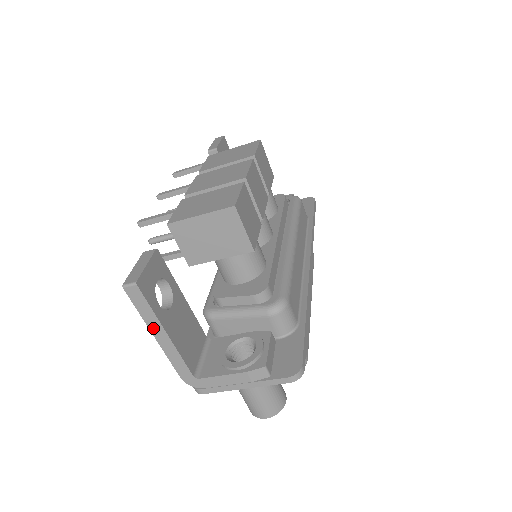
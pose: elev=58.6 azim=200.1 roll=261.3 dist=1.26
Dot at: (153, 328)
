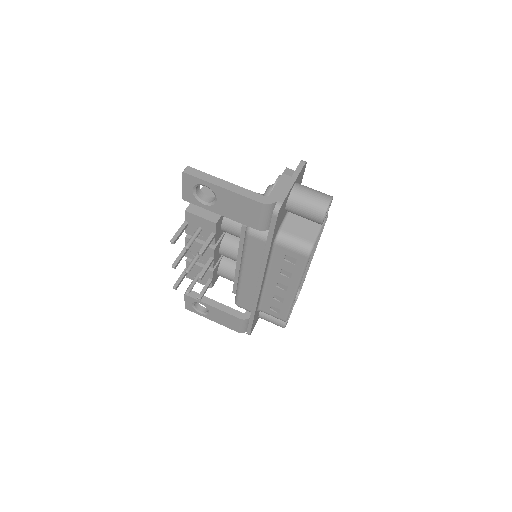
Dot at: (217, 183)
